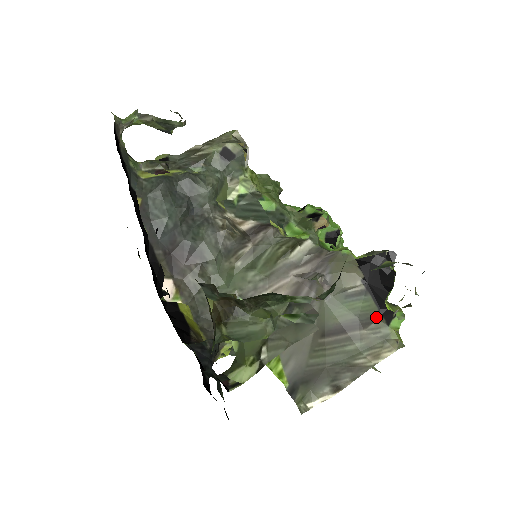
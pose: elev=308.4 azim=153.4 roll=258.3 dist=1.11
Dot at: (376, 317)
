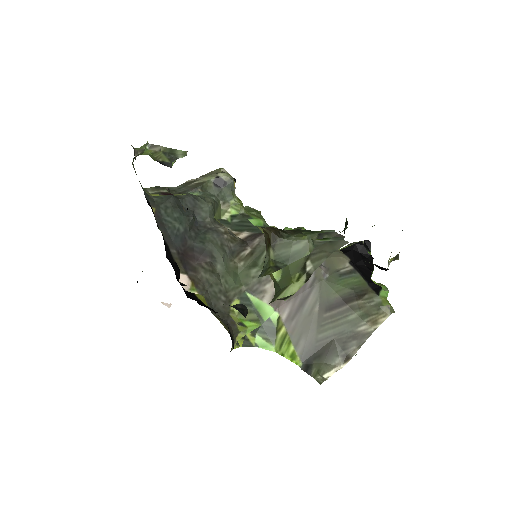
Dot at: (367, 290)
